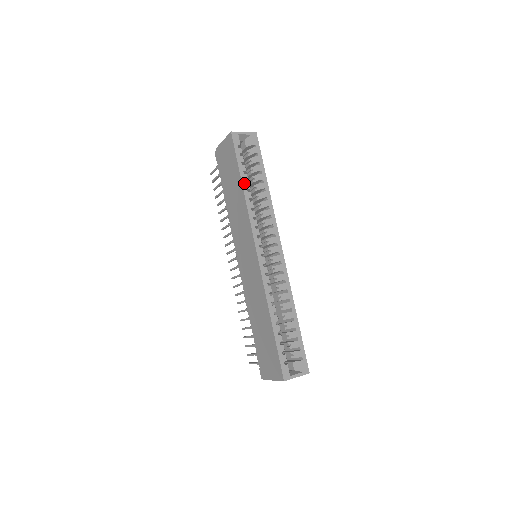
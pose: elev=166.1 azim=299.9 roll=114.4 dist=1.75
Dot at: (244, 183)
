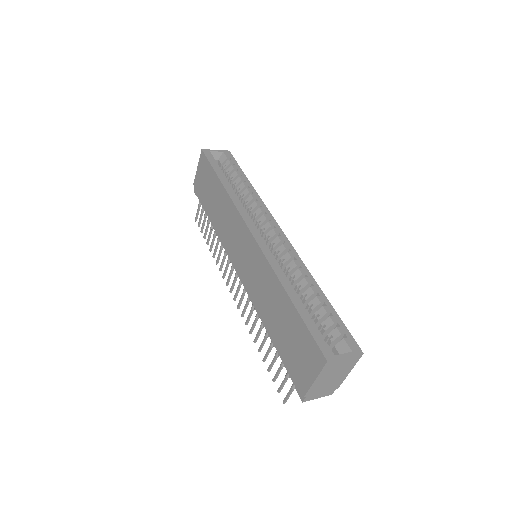
Dot at: (223, 181)
